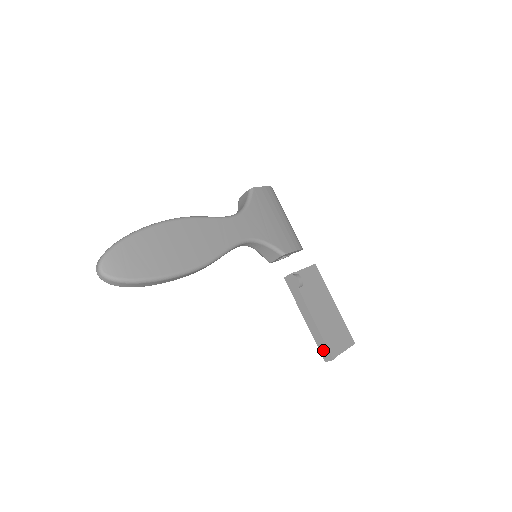
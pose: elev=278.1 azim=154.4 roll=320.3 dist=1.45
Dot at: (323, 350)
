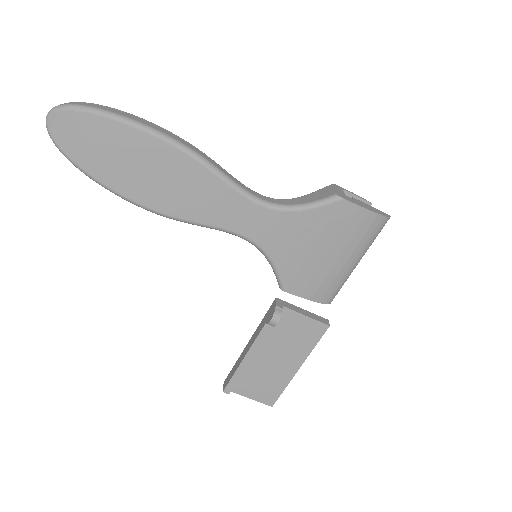
Dot at: (229, 376)
